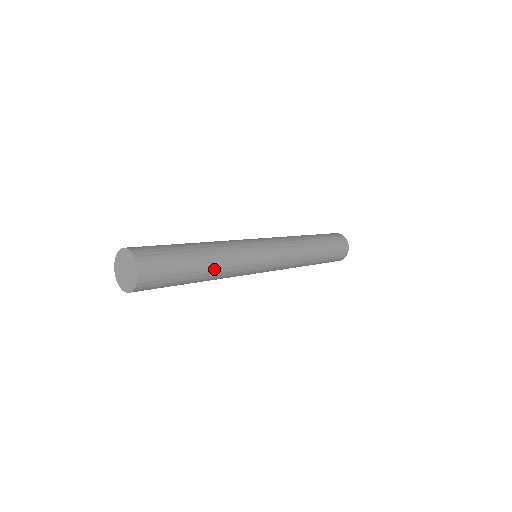
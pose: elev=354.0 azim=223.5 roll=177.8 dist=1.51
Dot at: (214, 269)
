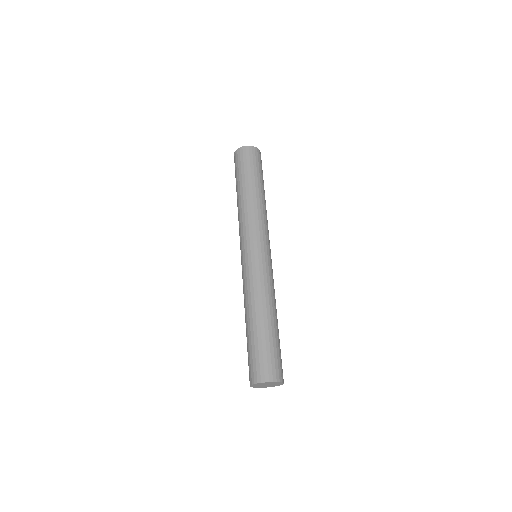
Dot at: (275, 311)
